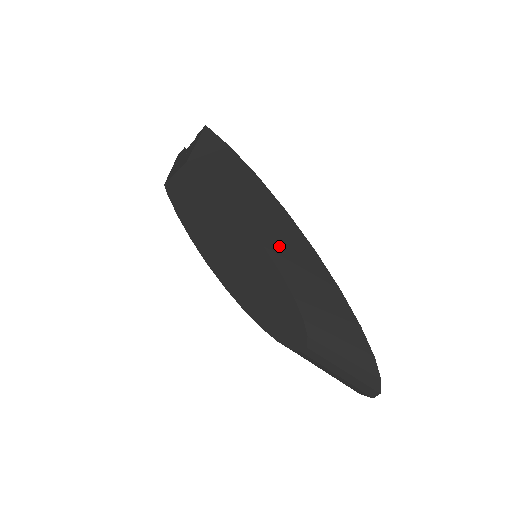
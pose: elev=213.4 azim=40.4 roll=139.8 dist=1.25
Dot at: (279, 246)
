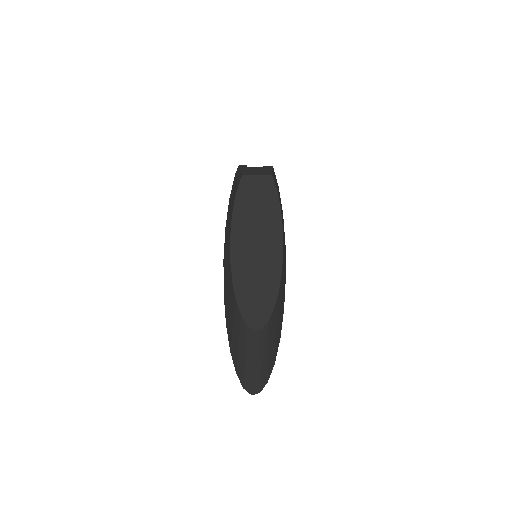
Dot at: occluded
